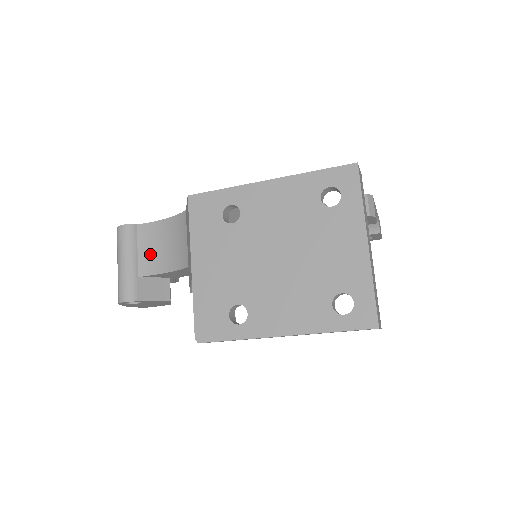
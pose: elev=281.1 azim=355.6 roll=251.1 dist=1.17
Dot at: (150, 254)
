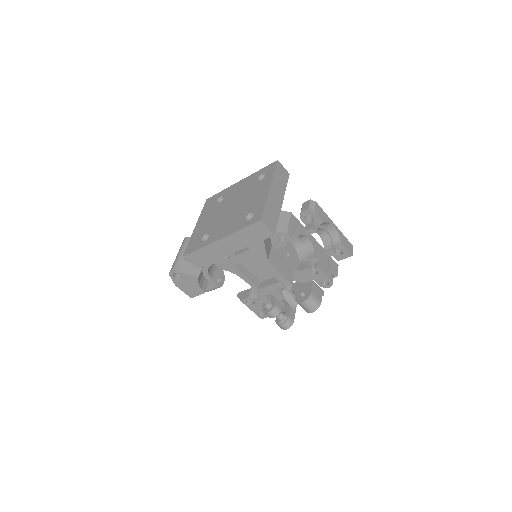
Dot at: occluded
